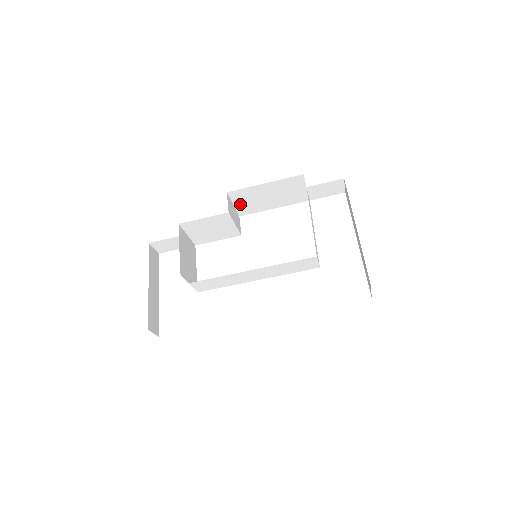
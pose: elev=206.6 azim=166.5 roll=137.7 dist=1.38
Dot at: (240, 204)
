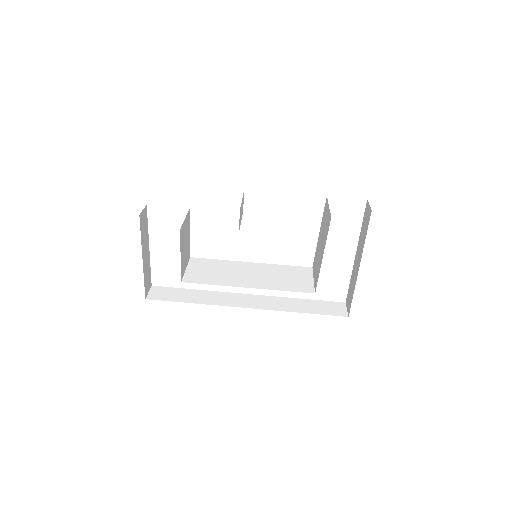
Dot at: occluded
